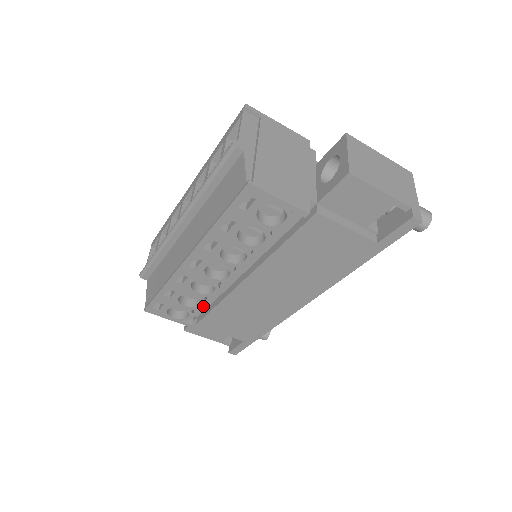
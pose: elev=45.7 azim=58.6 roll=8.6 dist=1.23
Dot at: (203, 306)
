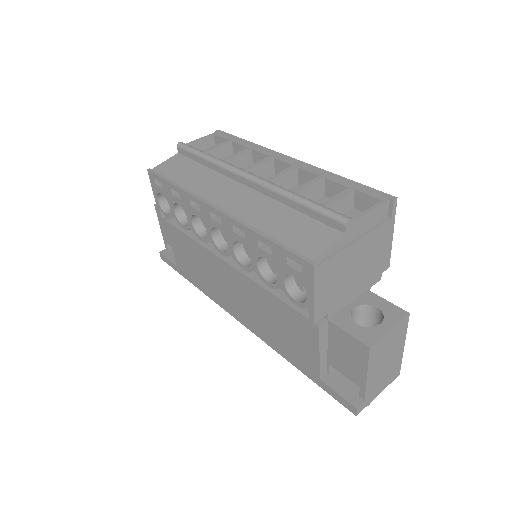
Dot at: (184, 228)
